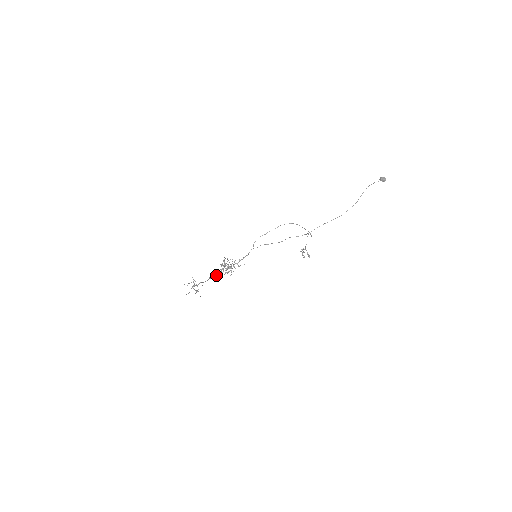
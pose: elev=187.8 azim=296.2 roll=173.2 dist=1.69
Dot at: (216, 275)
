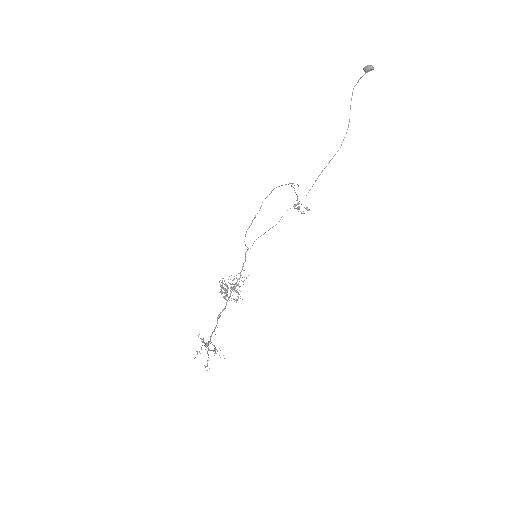
Dot at: (223, 309)
